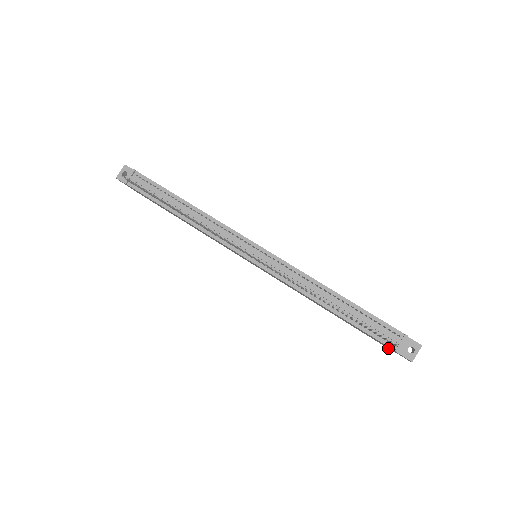
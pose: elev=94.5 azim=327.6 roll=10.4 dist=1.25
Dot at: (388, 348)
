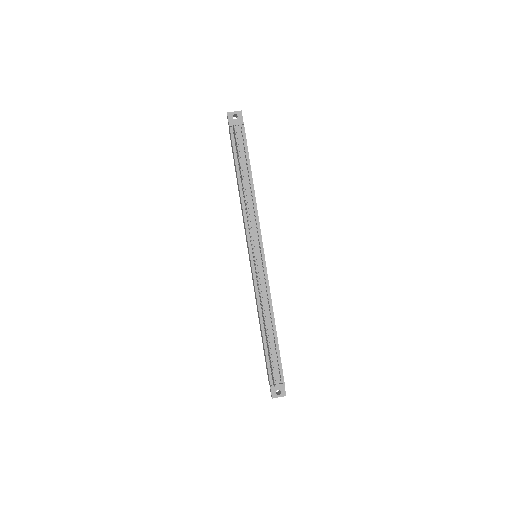
Dot at: occluded
